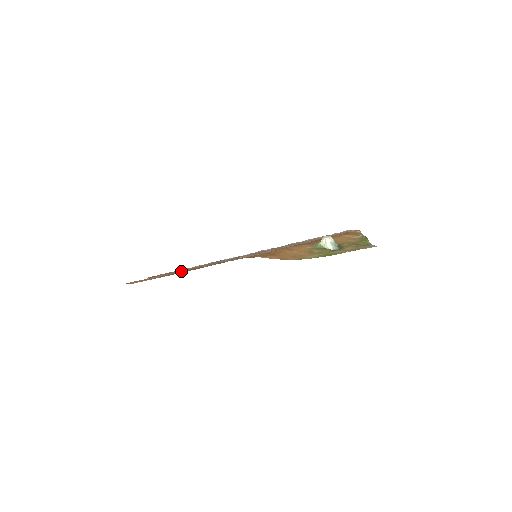
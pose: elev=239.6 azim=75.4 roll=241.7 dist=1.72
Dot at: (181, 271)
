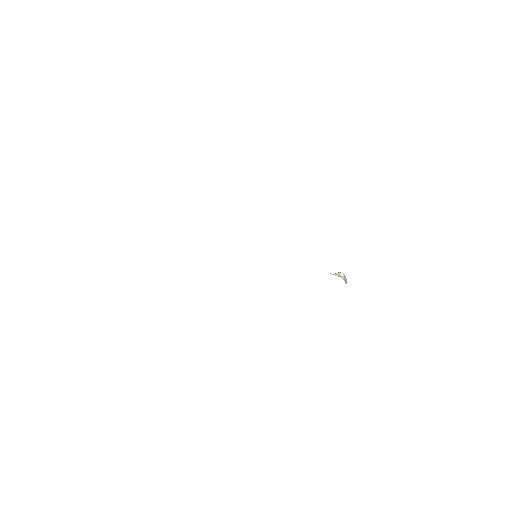
Dot at: occluded
